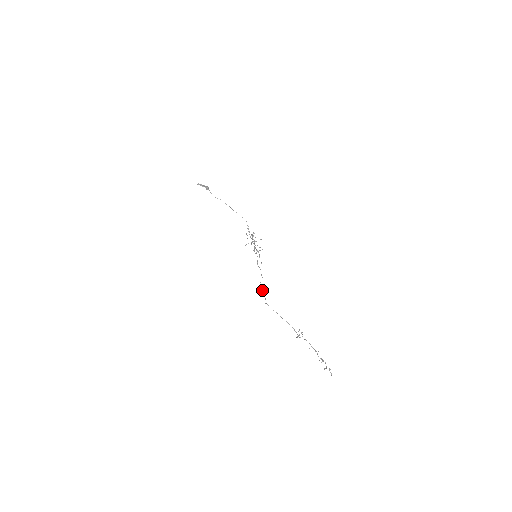
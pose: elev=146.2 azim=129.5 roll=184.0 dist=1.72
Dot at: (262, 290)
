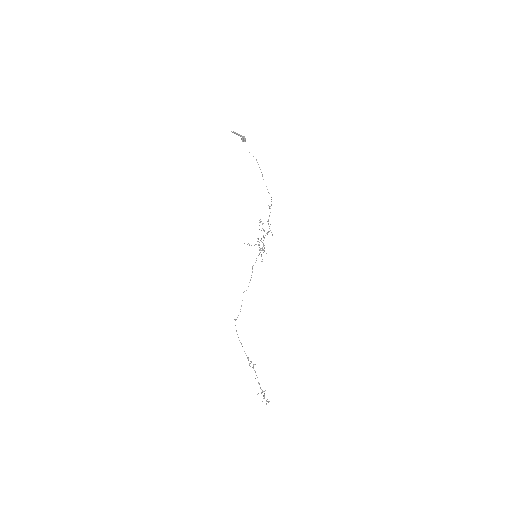
Dot at: (242, 300)
